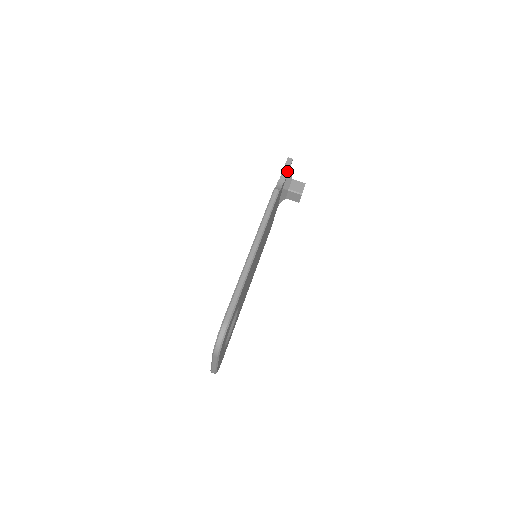
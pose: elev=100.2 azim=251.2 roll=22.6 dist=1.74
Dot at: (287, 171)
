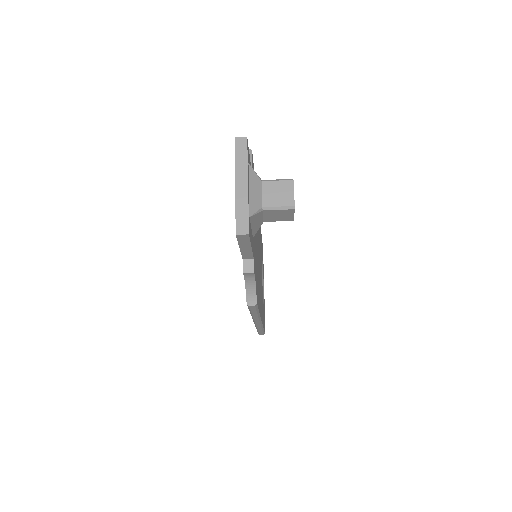
Dot at: (249, 249)
